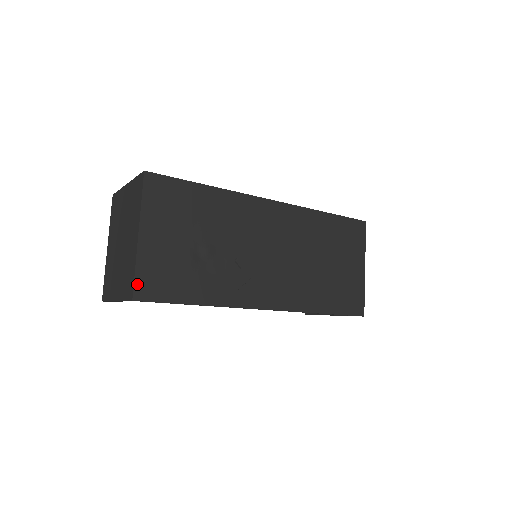
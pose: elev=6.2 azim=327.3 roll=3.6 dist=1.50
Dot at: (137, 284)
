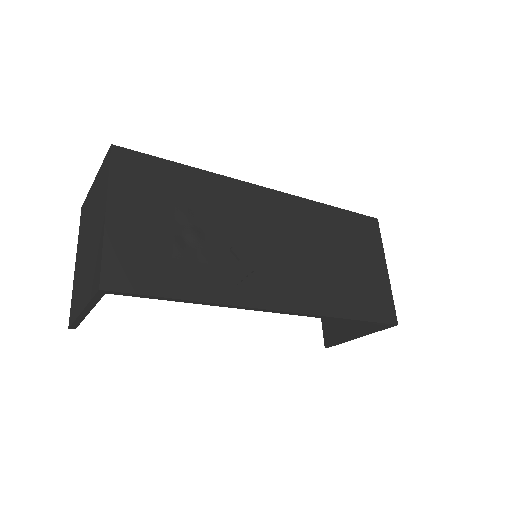
Dot at: (105, 270)
